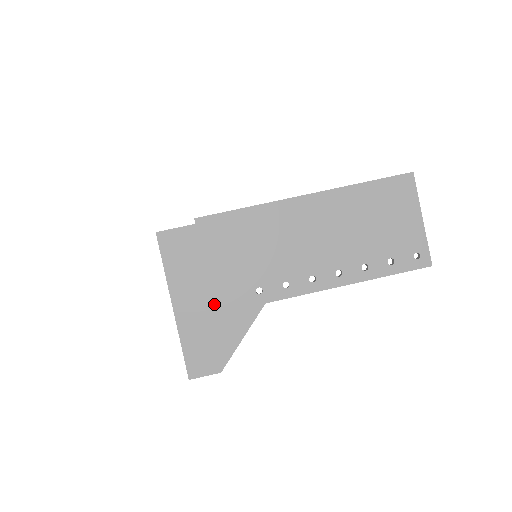
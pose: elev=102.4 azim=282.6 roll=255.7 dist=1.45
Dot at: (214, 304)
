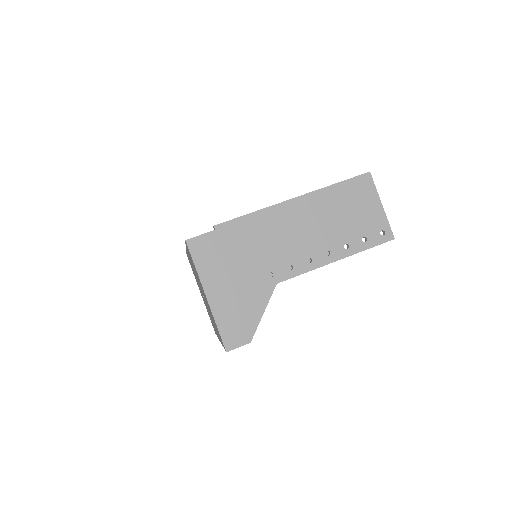
Dot at: (238, 290)
